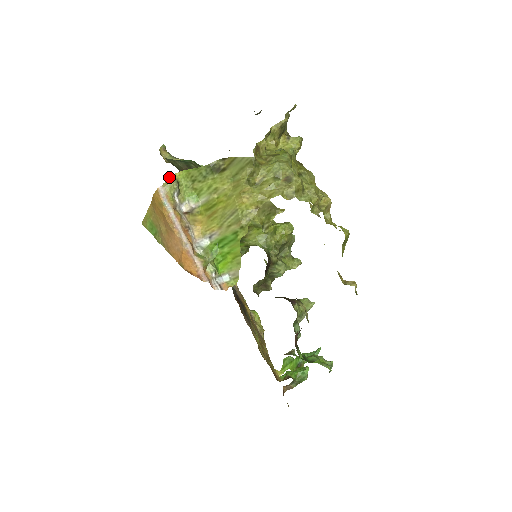
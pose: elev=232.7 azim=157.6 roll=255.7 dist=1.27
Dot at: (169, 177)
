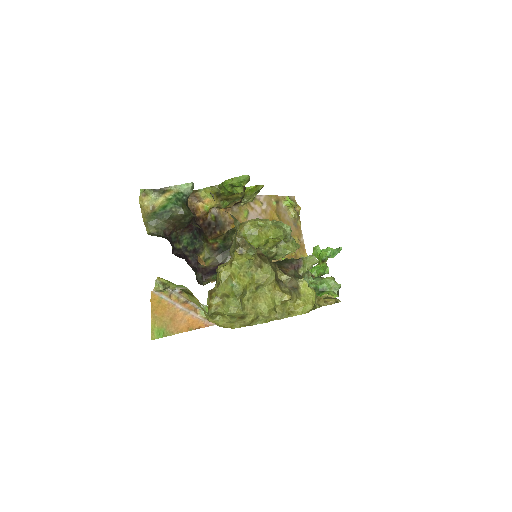
Dot at: (156, 280)
